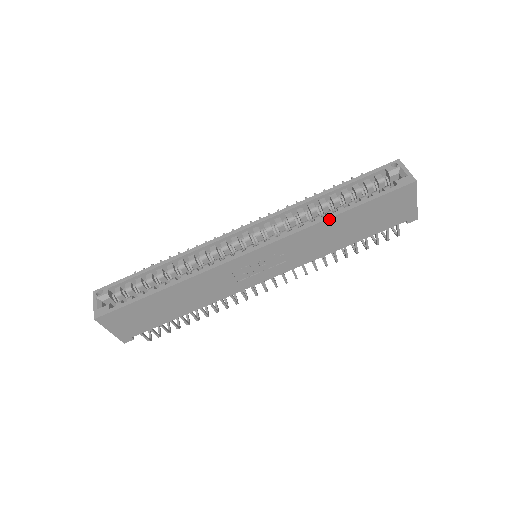
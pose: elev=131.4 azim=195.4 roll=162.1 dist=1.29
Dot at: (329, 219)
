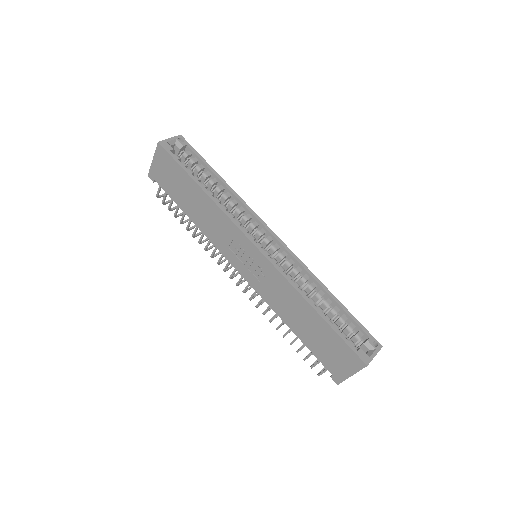
Dot at: (307, 302)
